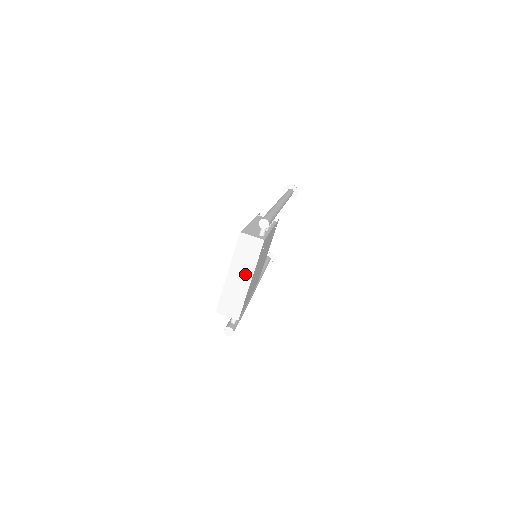
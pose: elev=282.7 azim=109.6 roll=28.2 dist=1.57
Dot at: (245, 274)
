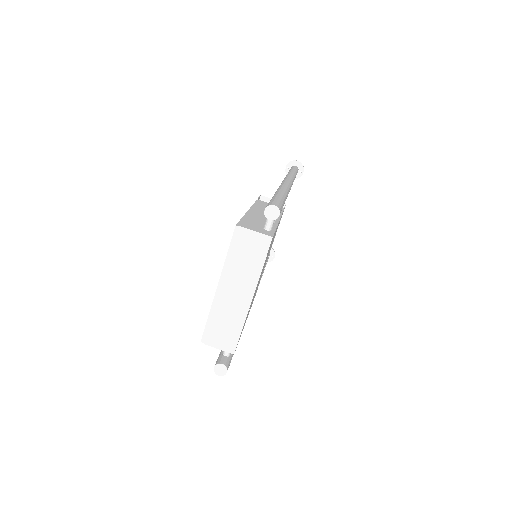
Dot at: (244, 288)
